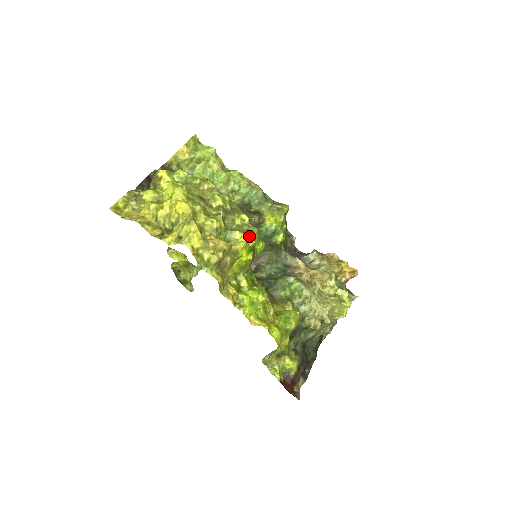
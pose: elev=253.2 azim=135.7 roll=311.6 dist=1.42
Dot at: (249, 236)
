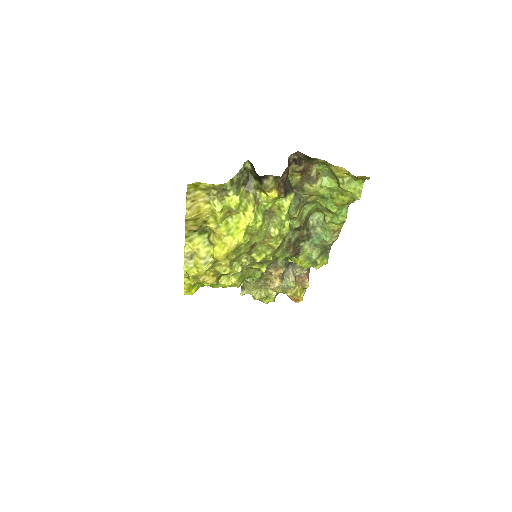
Dot at: (240, 284)
